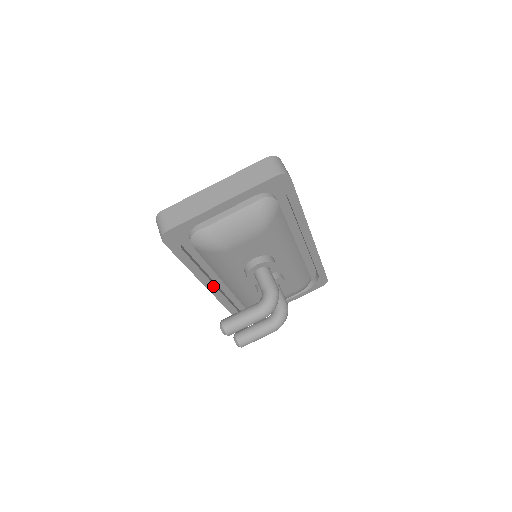
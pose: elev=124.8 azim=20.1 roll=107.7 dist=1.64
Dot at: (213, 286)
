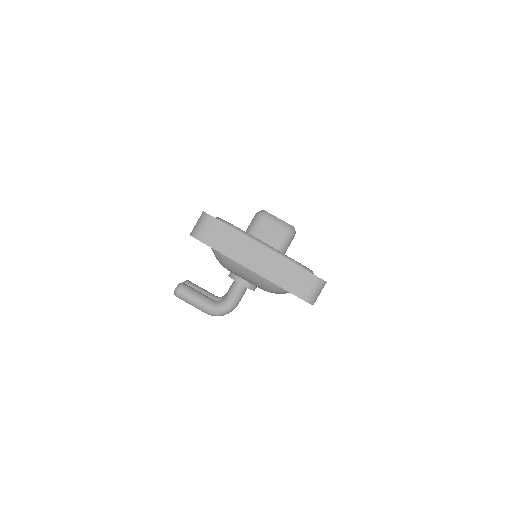
Dot at: occluded
